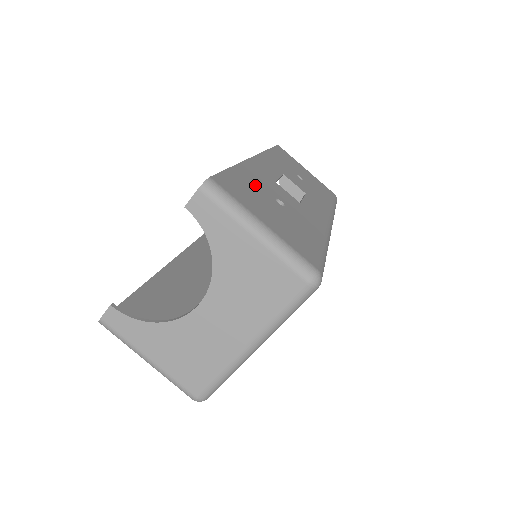
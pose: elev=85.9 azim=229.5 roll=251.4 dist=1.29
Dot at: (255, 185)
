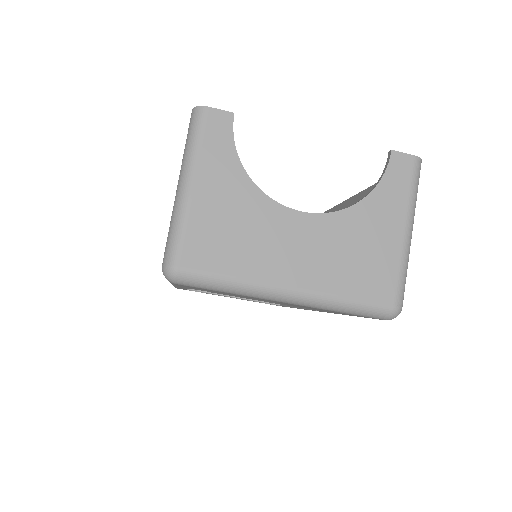
Dot at: occluded
